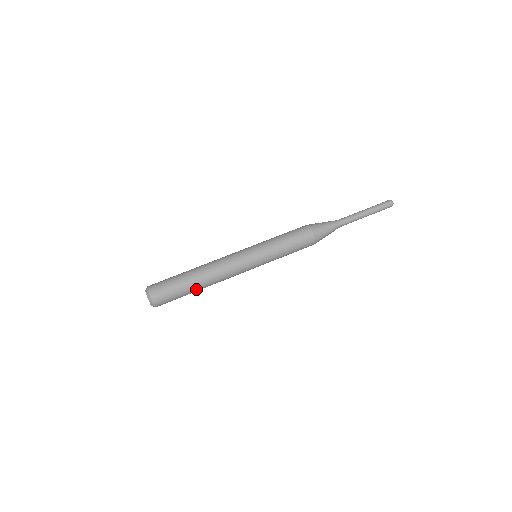
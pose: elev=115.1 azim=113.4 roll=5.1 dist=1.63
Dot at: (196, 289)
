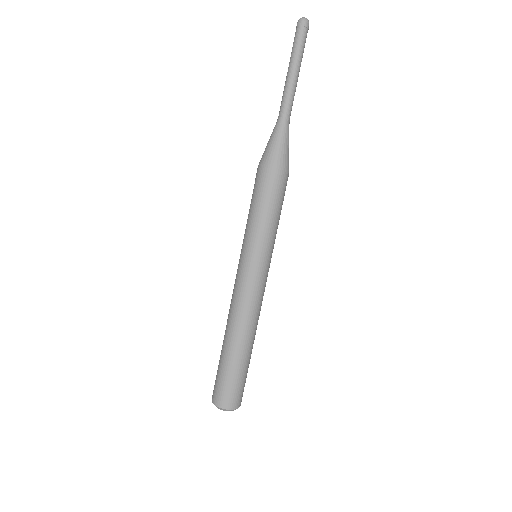
Dot at: occluded
